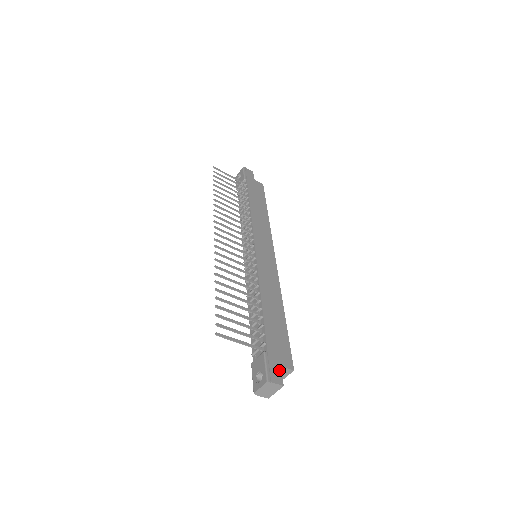
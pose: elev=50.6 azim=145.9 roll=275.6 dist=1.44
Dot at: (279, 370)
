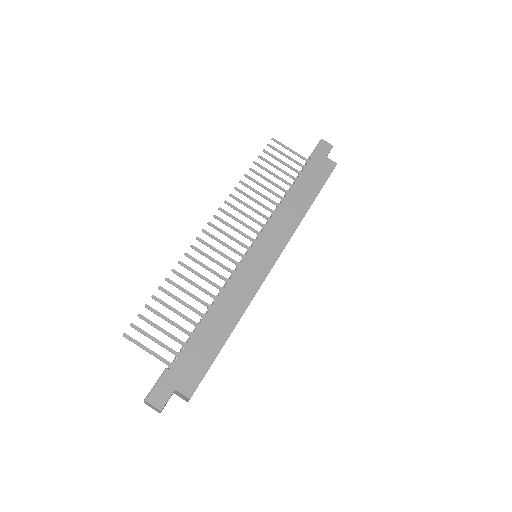
Dot at: (169, 393)
